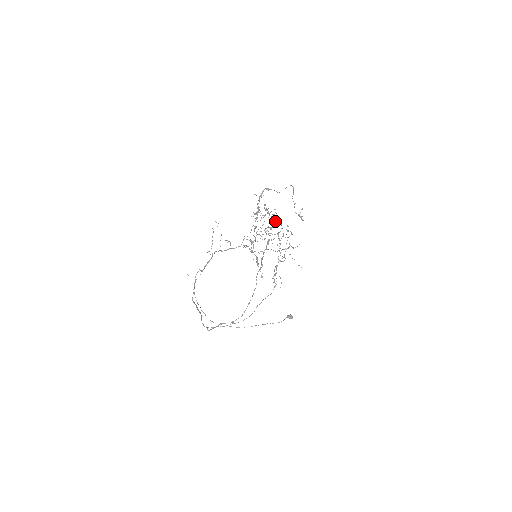
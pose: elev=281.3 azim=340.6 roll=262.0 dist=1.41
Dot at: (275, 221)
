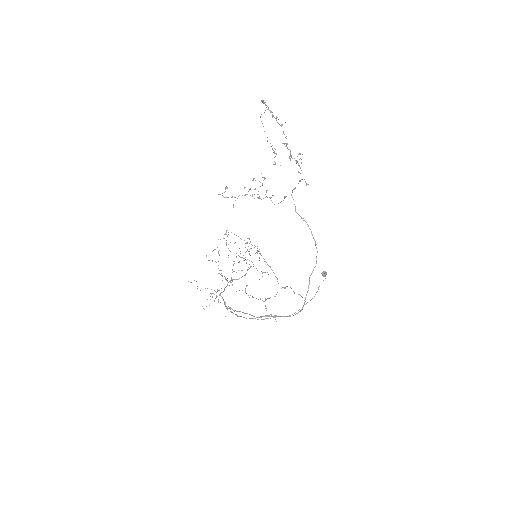
Dot at: occluded
